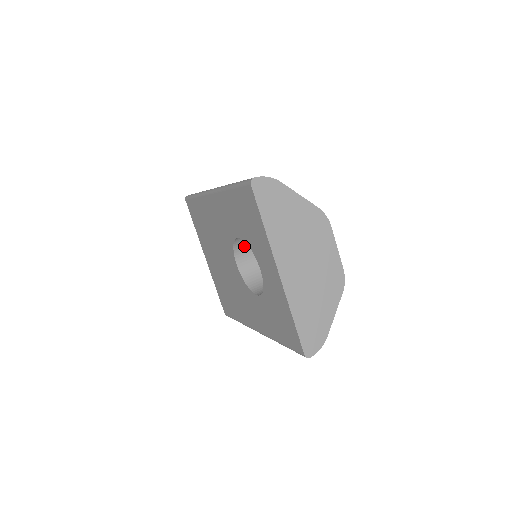
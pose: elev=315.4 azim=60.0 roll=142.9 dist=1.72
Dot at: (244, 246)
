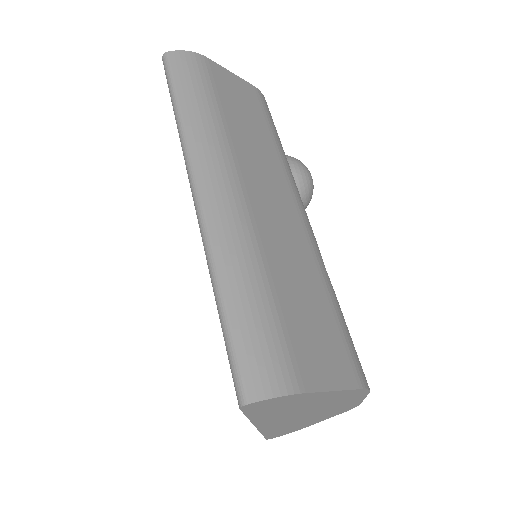
Dot at: occluded
